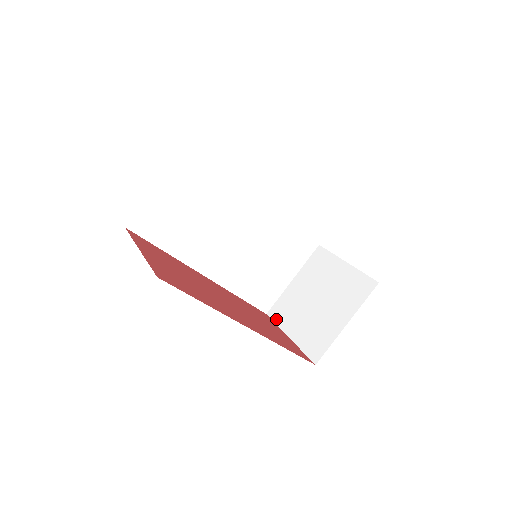
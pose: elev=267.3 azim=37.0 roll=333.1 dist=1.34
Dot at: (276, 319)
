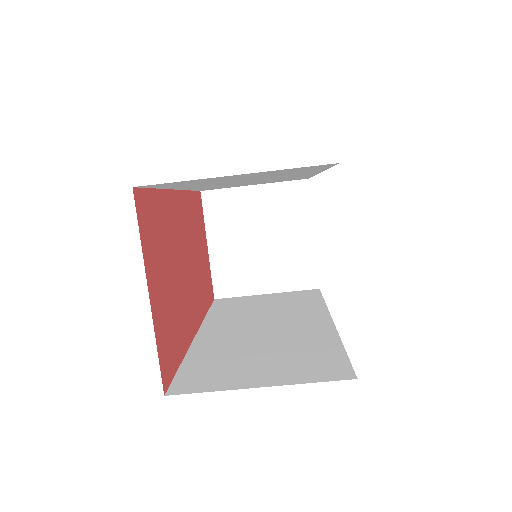
Dot at: (207, 211)
